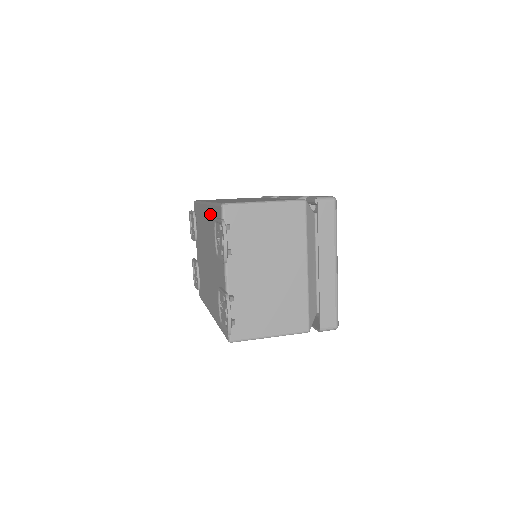
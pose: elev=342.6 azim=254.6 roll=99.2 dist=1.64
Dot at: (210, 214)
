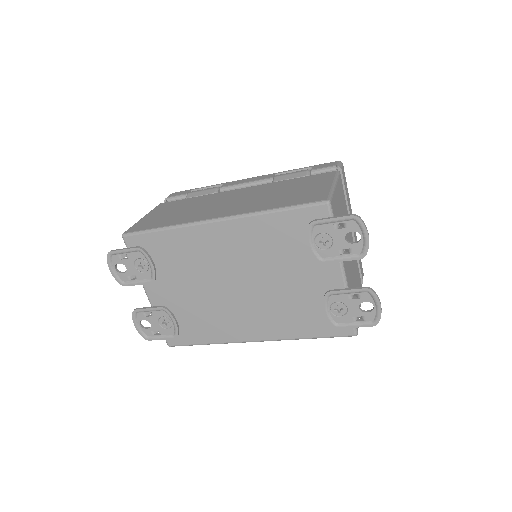
Dot at: (258, 226)
